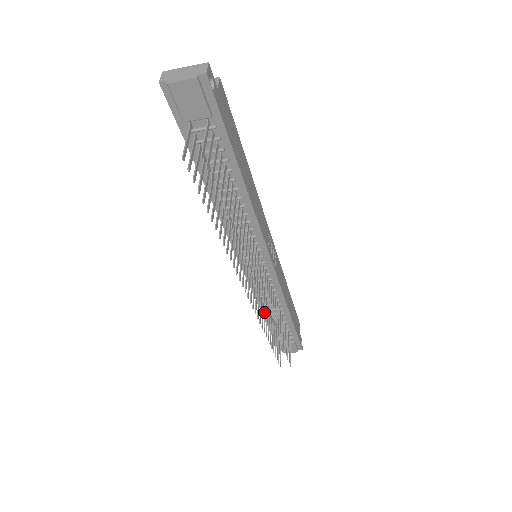
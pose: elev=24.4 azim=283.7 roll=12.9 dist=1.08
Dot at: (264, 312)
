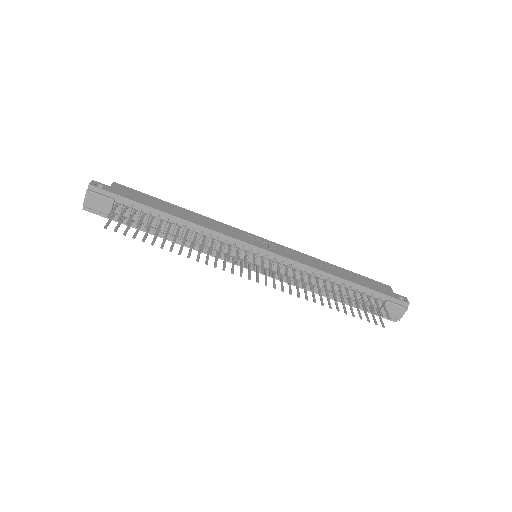
Dot at: occluded
